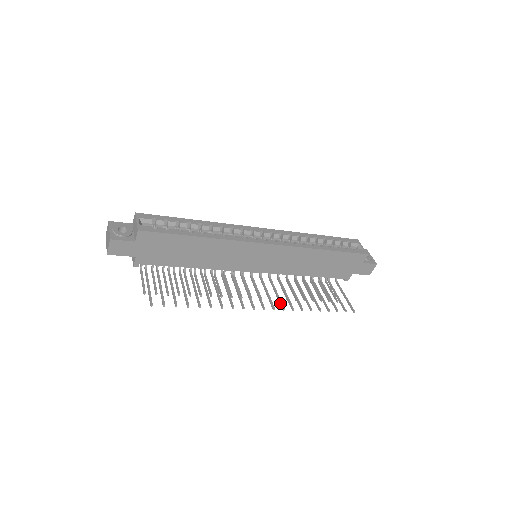
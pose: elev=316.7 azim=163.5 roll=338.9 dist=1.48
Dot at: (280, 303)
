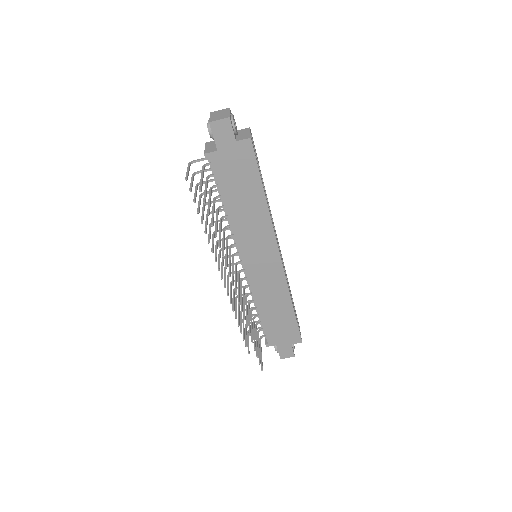
Dot at: (242, 304)
